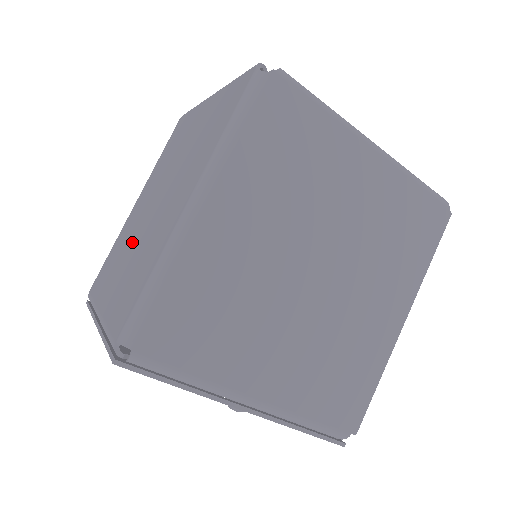
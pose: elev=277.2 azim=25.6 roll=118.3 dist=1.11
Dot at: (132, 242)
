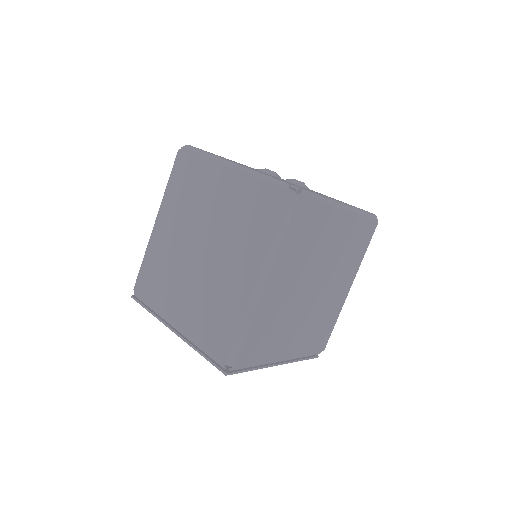
Dot at: (185, 275)
